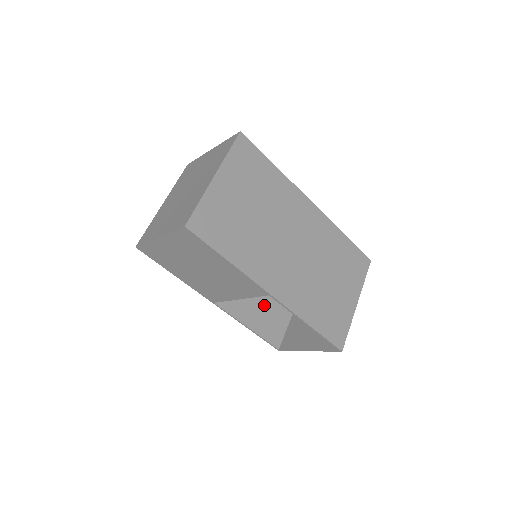
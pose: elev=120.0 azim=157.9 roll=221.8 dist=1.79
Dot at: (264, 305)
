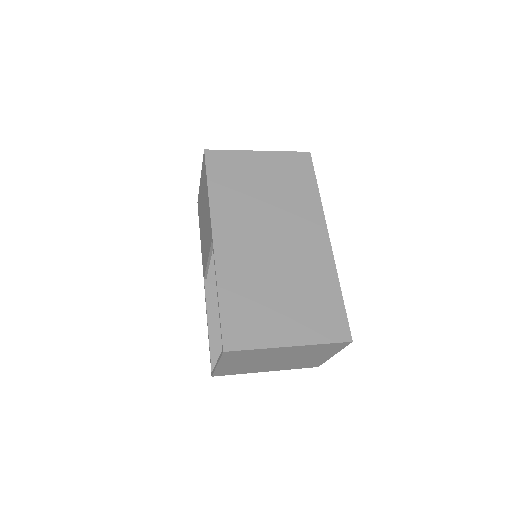
Dot at: occluded
